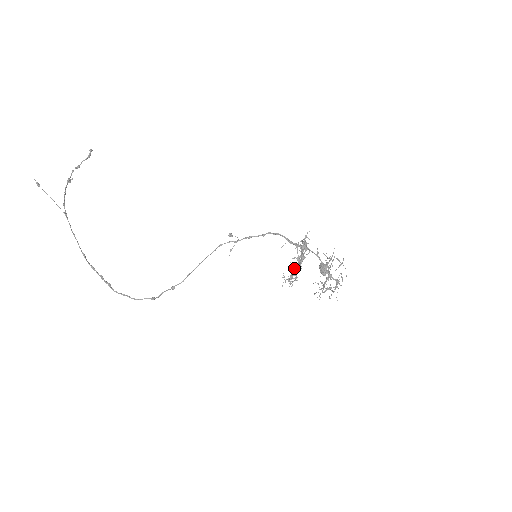
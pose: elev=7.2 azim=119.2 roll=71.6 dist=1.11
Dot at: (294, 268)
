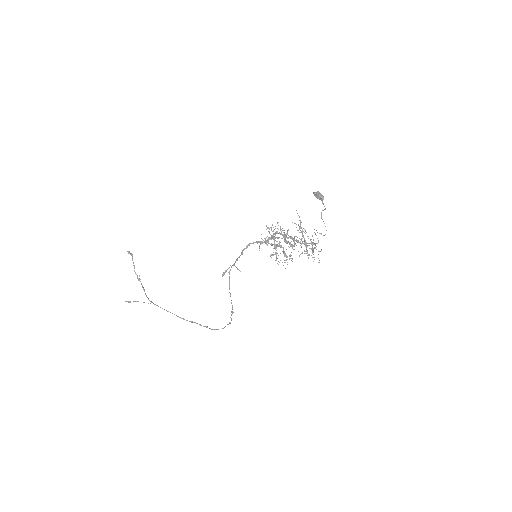
Dot at: occluded
